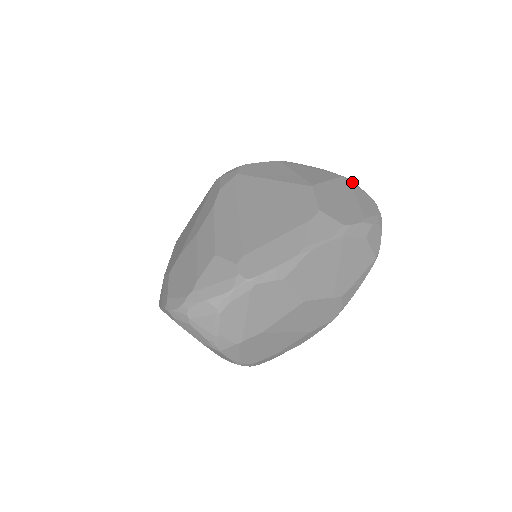
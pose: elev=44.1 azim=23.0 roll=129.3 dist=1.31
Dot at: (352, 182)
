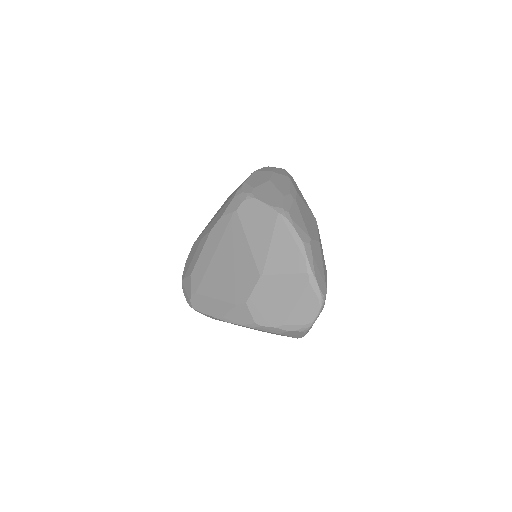
Dot at: (314, 282)
